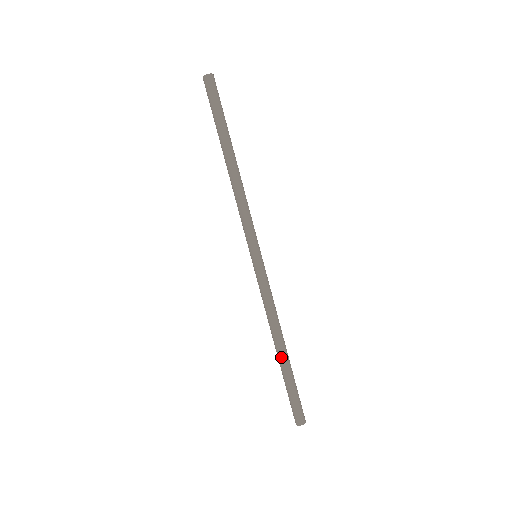
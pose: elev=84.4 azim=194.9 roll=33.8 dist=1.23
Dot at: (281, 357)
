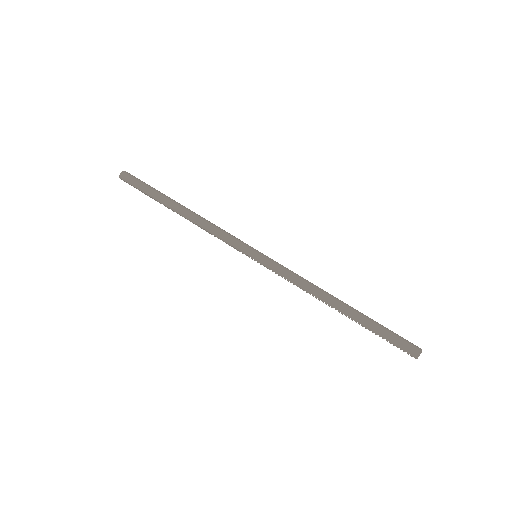
Dot at: (348, 310)
